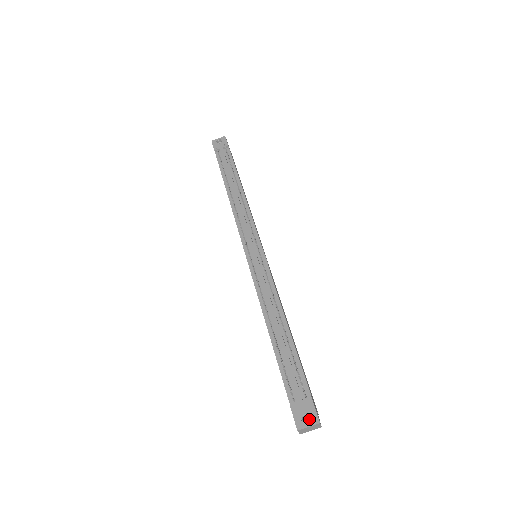
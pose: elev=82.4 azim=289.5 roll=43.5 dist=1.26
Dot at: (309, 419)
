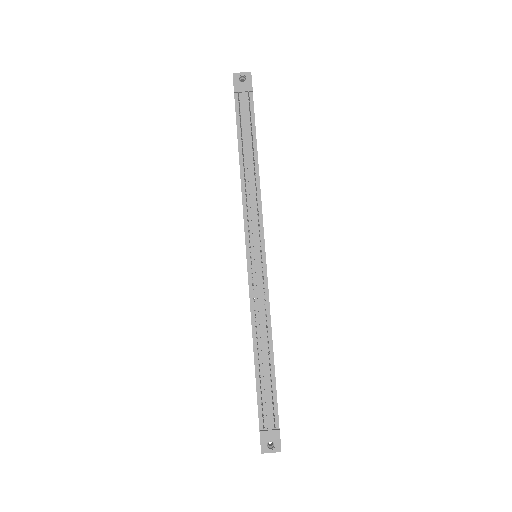
Dot at: occluded
